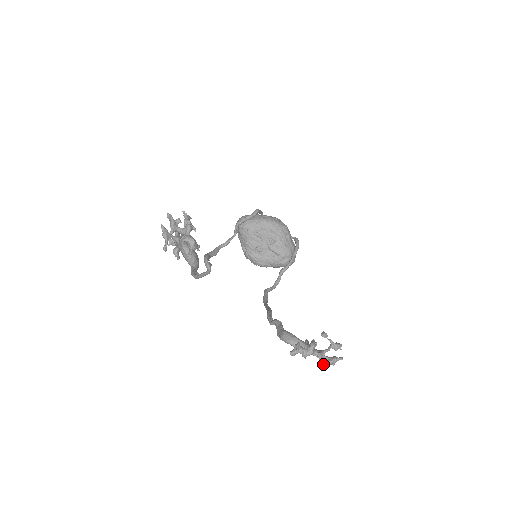
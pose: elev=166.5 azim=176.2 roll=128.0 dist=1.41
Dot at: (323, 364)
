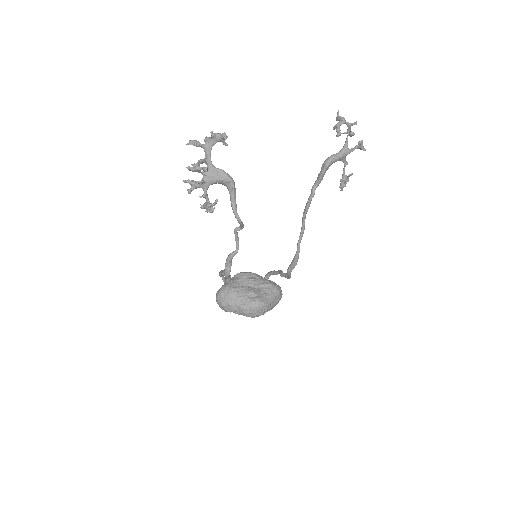
Dot at: (356, 122)
